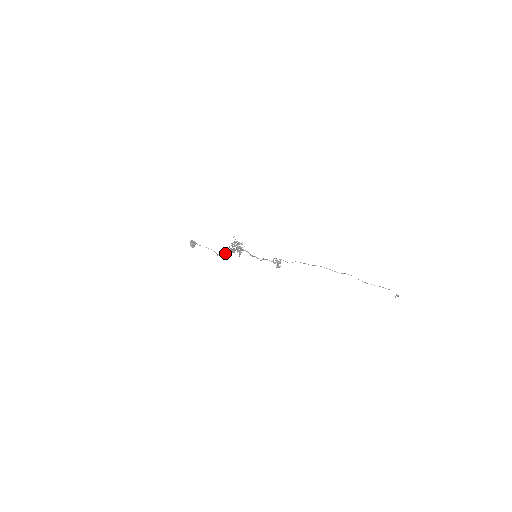
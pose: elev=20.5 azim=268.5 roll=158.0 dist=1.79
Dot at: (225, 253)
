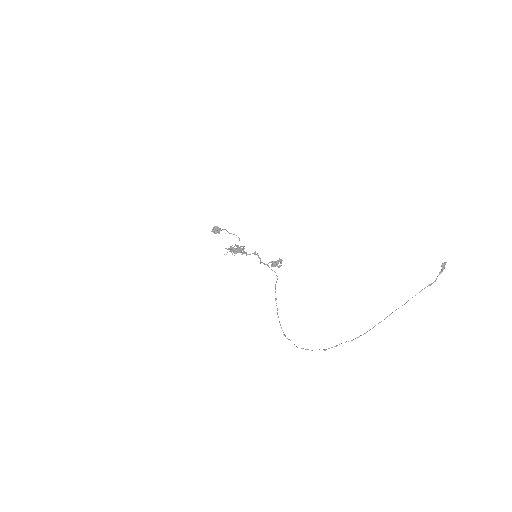
Dot at: occluded
